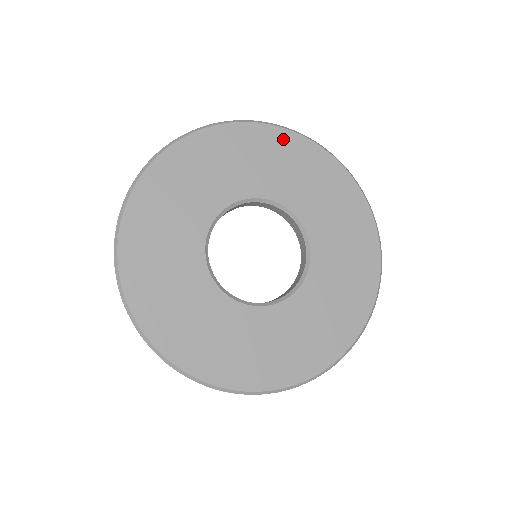
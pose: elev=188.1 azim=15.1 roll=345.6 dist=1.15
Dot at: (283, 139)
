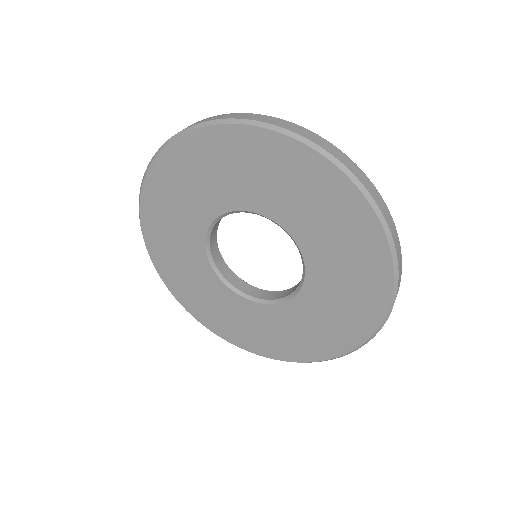
Dot at: (330, 179)
